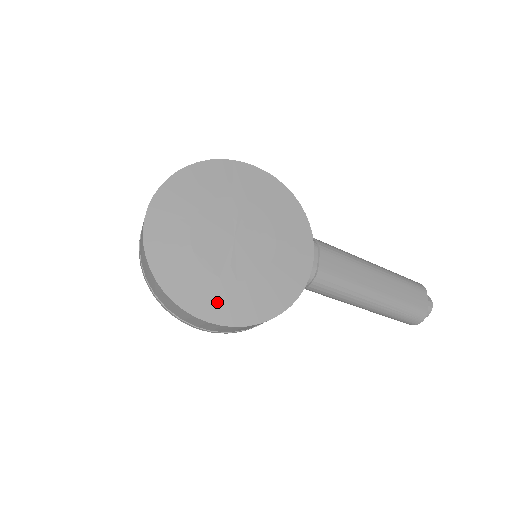
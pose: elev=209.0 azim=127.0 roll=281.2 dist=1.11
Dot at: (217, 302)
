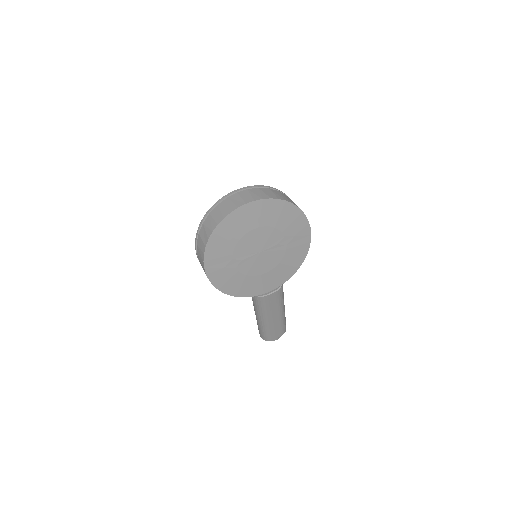
Dot at: (218, 266)
